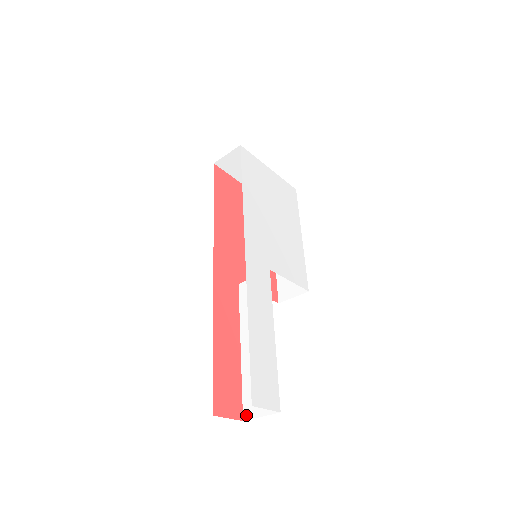
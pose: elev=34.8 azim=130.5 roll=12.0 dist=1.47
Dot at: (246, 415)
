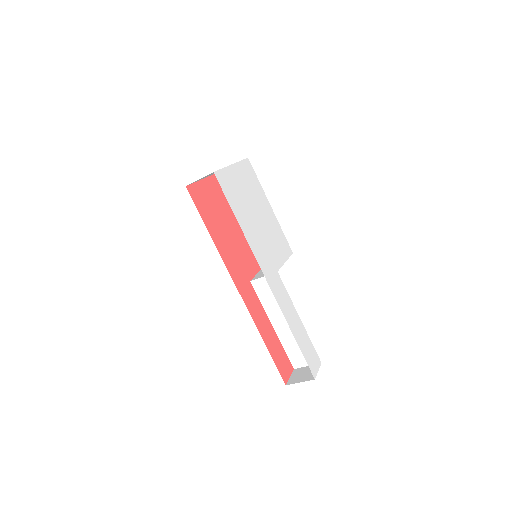
Dot at: (295, 366)
